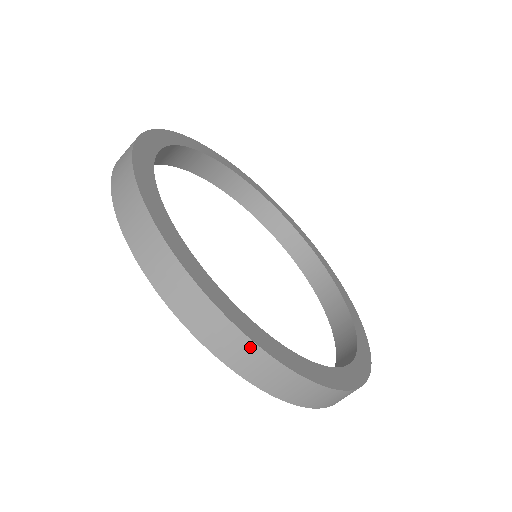
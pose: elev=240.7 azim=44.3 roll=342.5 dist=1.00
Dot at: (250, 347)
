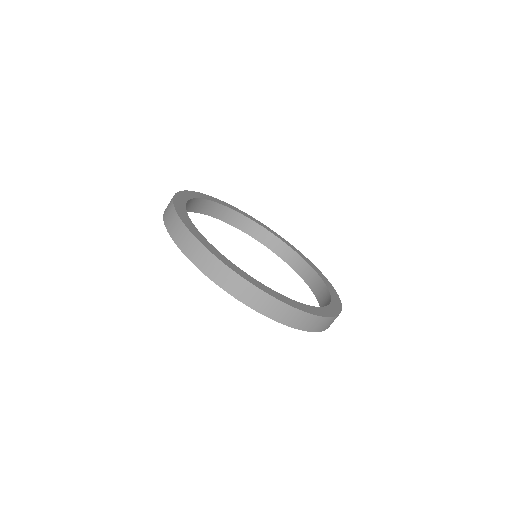
Dot at: (331, 319)
